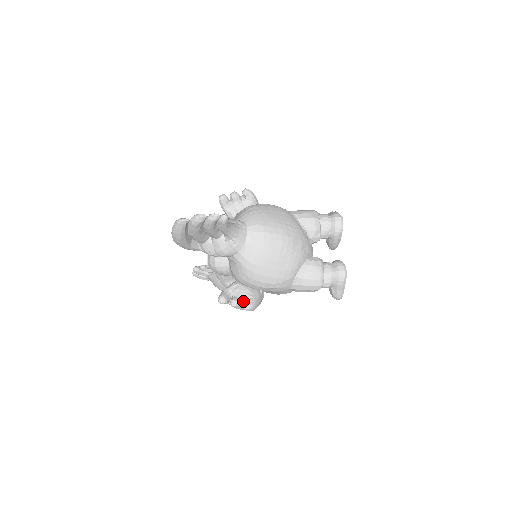
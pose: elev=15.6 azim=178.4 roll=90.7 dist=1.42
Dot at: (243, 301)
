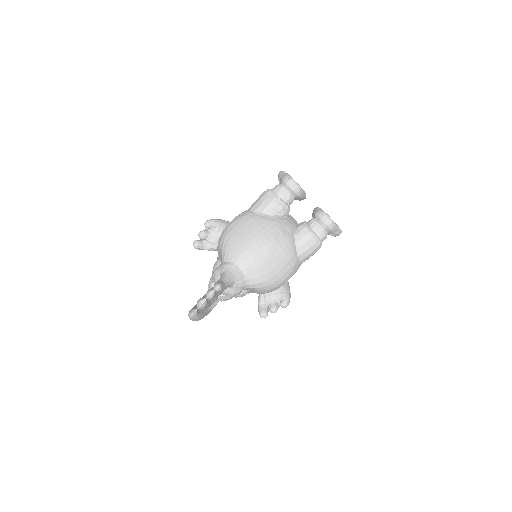
Dot at: (278, 302)
